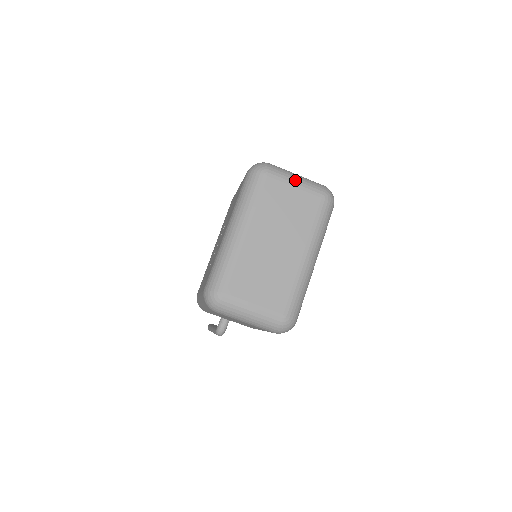
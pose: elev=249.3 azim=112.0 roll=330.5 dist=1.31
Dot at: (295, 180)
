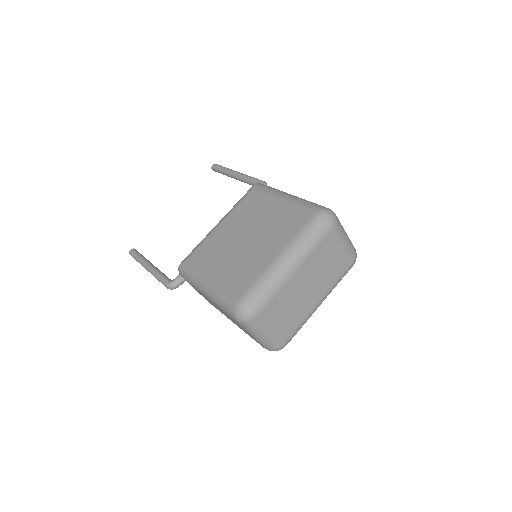
Dot at: (346, 240)
